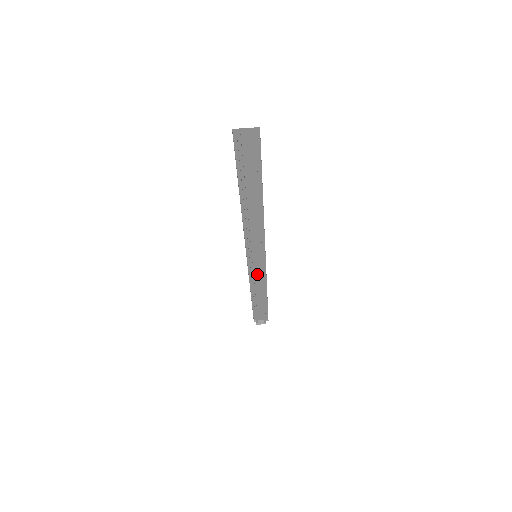
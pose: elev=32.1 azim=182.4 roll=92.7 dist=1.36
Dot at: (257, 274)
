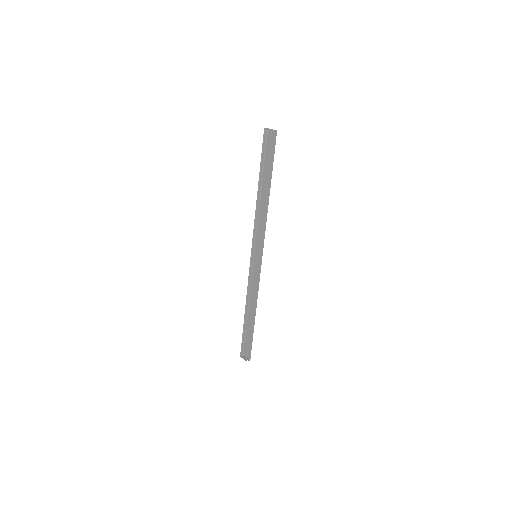
Dot at: occluded
